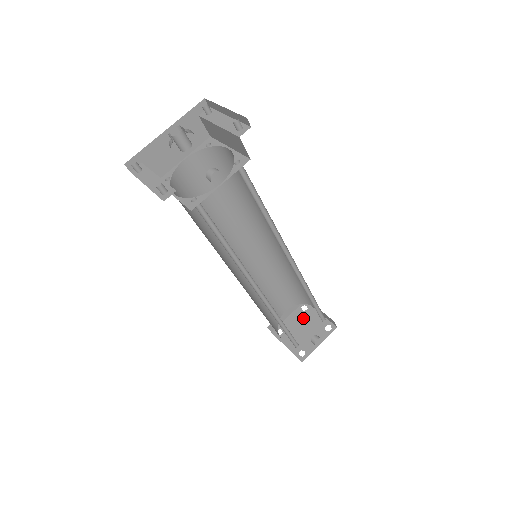
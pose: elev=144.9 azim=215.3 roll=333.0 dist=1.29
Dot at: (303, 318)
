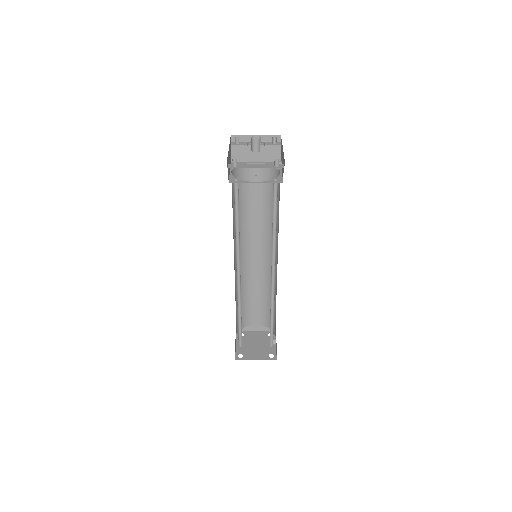
Dot at: (248, 340)
